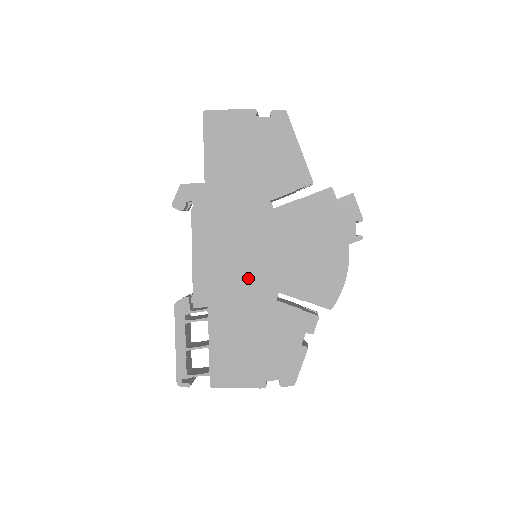
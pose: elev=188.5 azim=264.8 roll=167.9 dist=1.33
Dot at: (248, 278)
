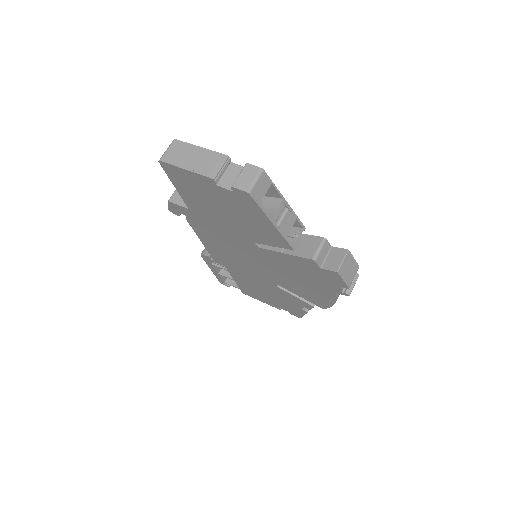
Dot at: (250, 269)
